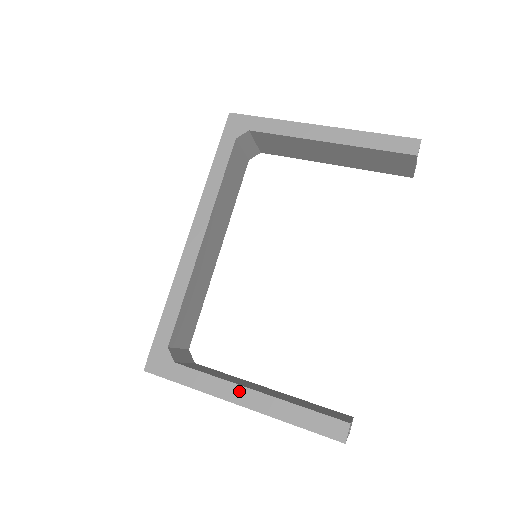
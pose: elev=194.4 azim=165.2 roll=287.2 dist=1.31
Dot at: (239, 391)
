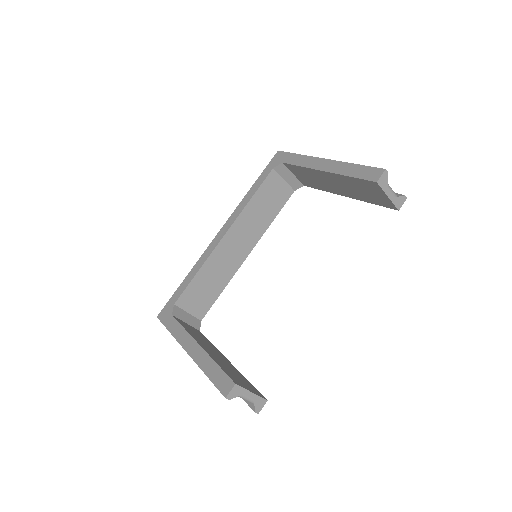
Dot at: (191, 342)
